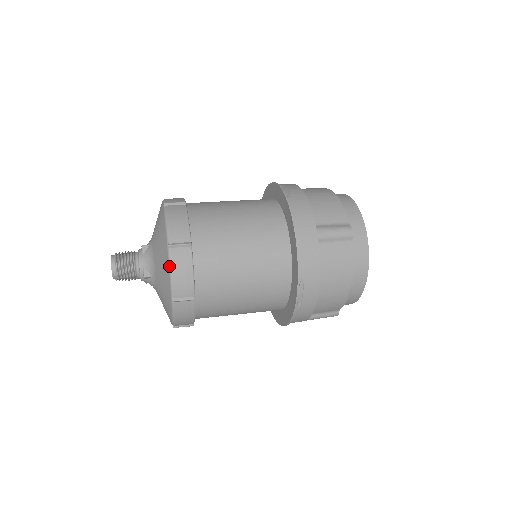
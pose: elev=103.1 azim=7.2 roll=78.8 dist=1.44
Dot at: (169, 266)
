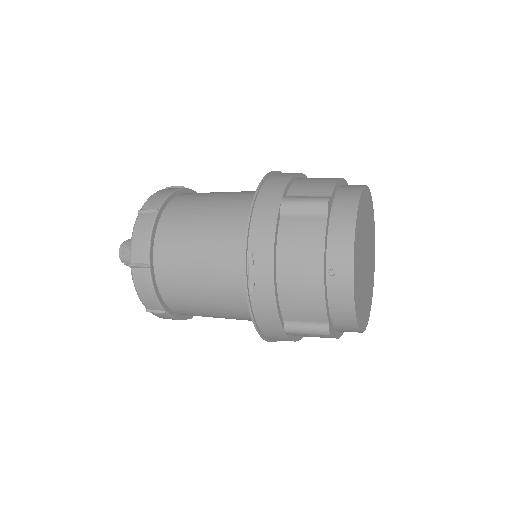
Dot at: (133, 229)
